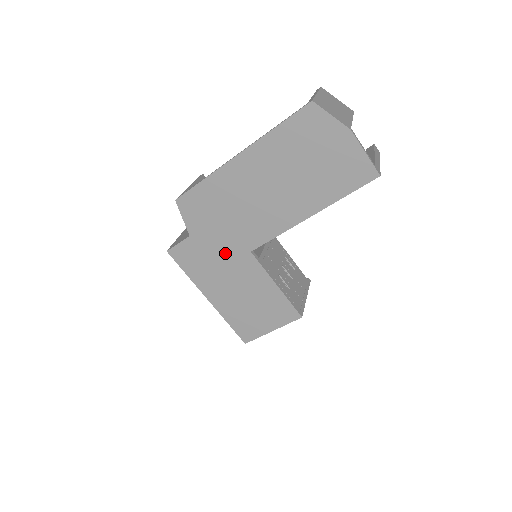
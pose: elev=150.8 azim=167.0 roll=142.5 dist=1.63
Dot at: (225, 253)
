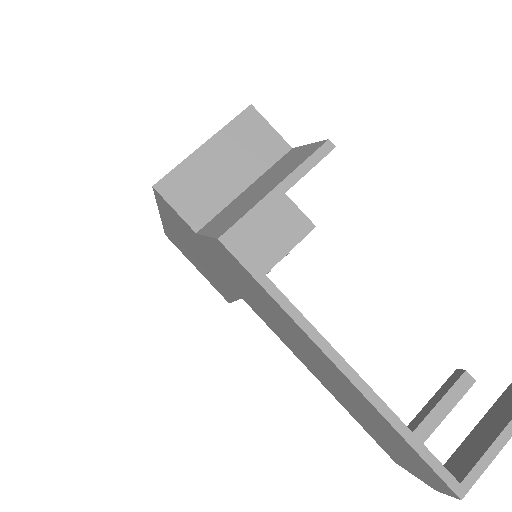
Dot at: (217, 268)
